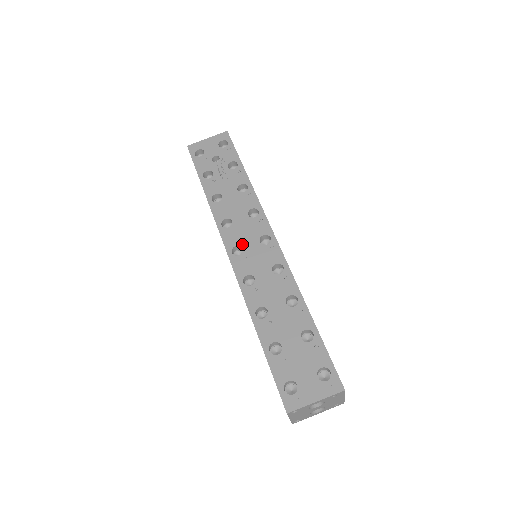
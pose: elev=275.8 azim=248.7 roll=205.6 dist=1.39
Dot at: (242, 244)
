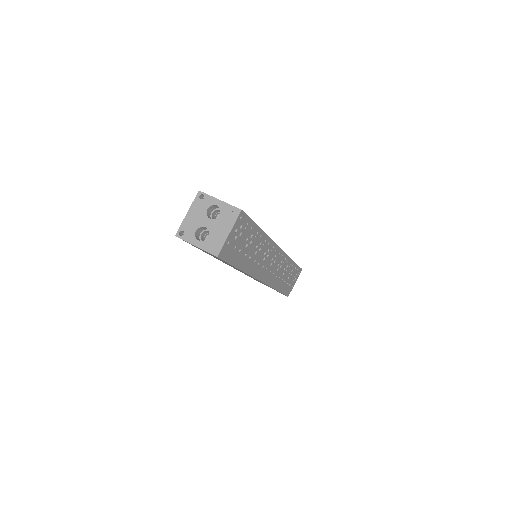
Dot at: occluded
